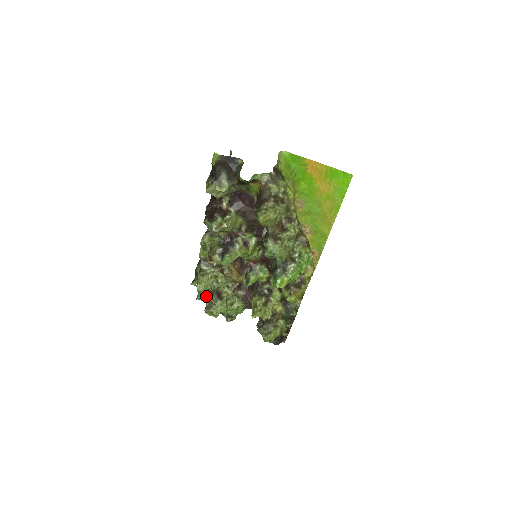
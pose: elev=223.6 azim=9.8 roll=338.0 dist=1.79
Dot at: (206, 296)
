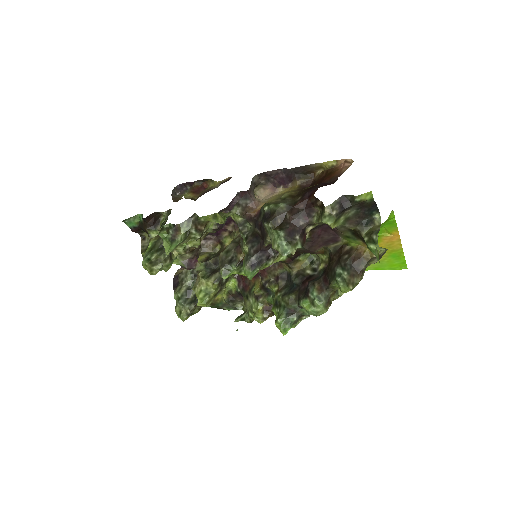
Dot at: (139, 226)
